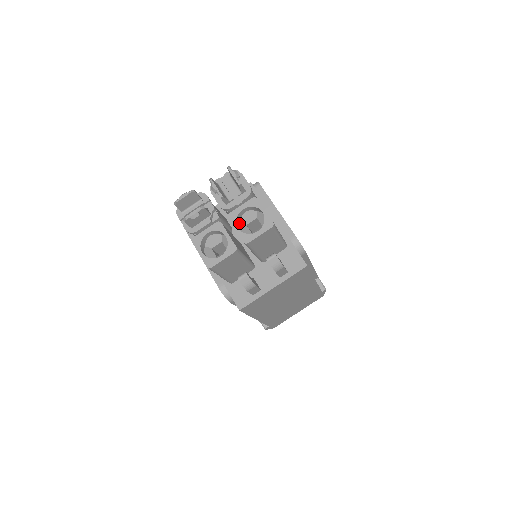
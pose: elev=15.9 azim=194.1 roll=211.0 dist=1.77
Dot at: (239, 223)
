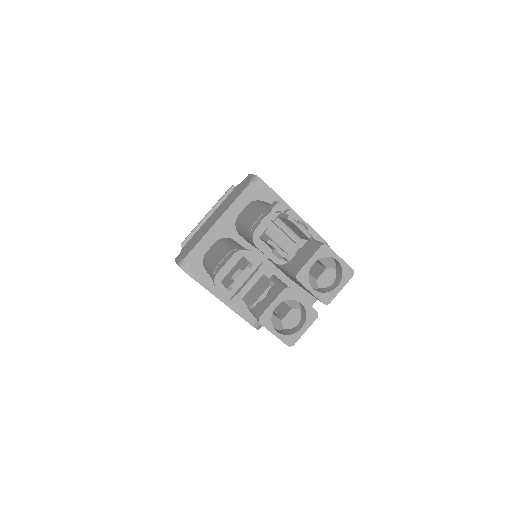
Dot at: occluded
